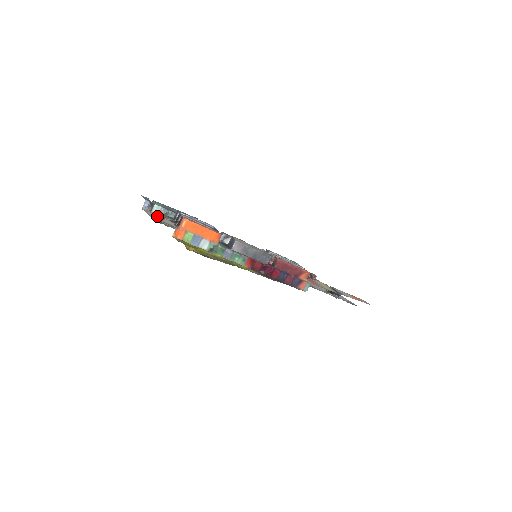
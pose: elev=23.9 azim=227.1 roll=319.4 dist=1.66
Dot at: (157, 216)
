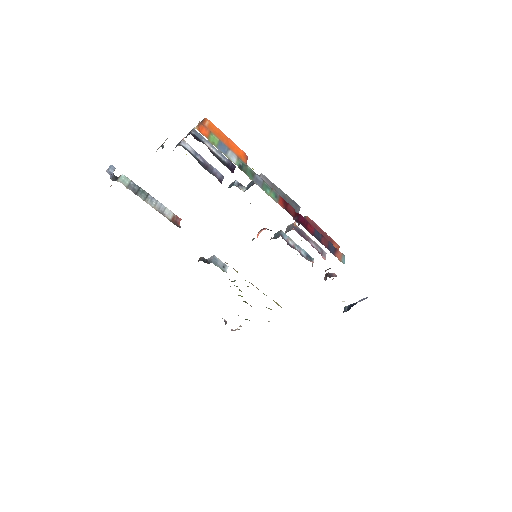
Dot at: occluded
